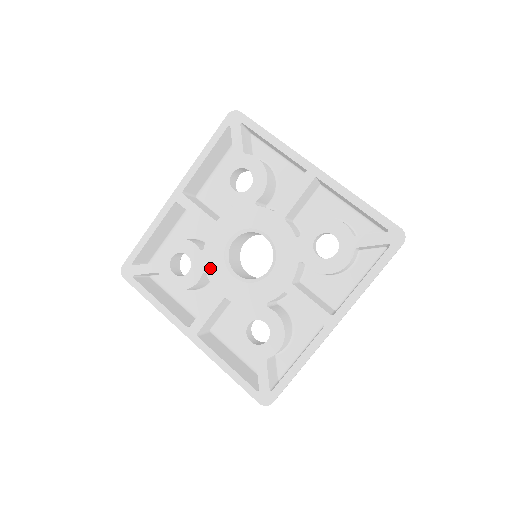
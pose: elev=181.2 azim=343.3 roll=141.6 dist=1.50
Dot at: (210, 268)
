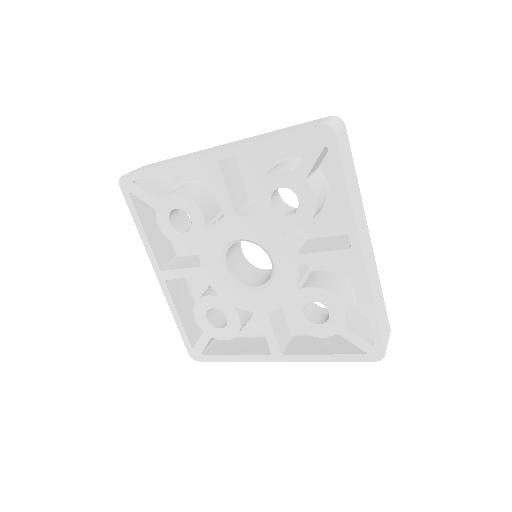
Dot at: (235, 302)
